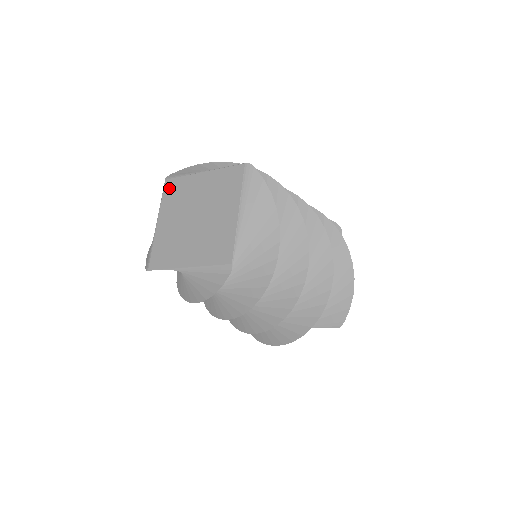
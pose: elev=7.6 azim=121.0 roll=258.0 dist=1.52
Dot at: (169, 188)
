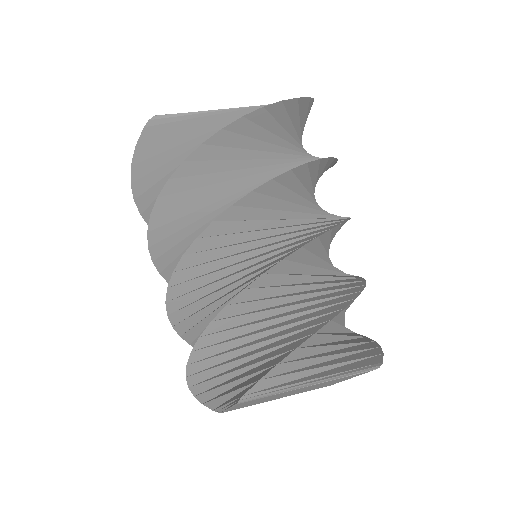
Dot at: occluded
